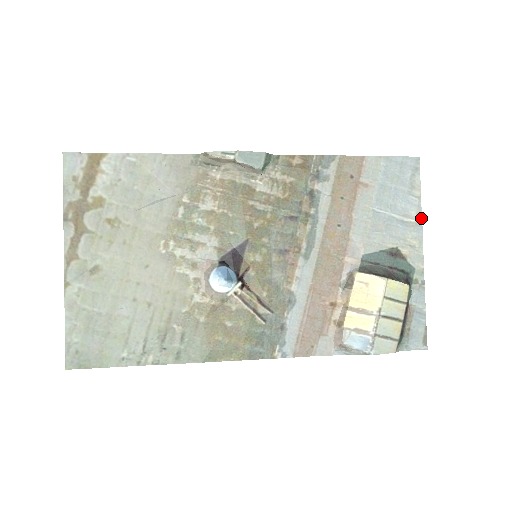
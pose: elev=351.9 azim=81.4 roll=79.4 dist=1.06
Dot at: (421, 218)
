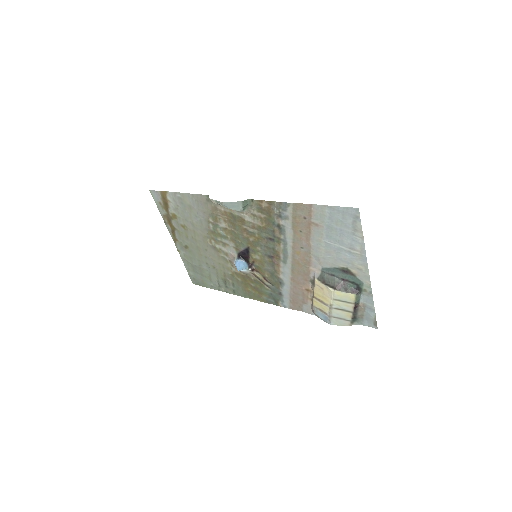
Dot at: (365, 252)
